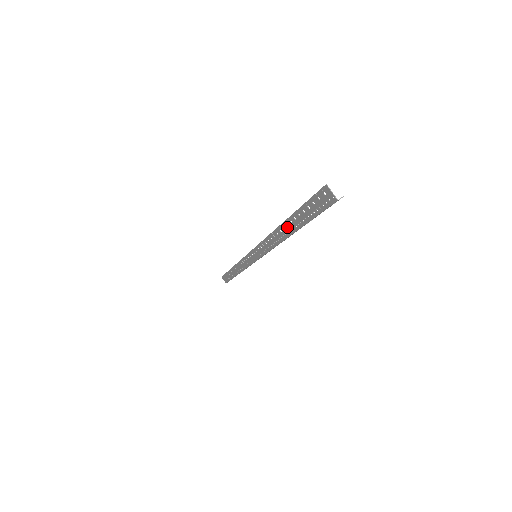
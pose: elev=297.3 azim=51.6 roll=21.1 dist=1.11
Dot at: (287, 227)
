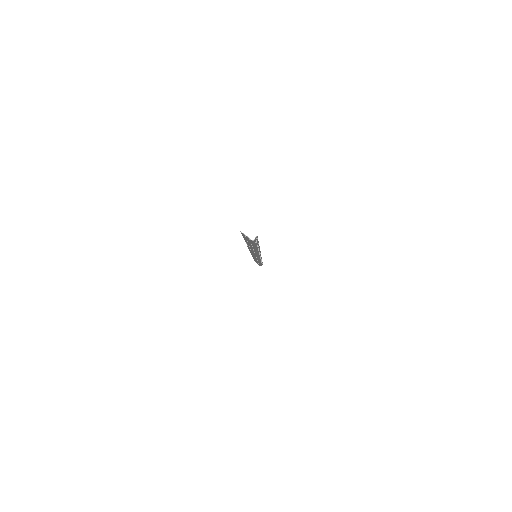
Dot at: (250, 246)
